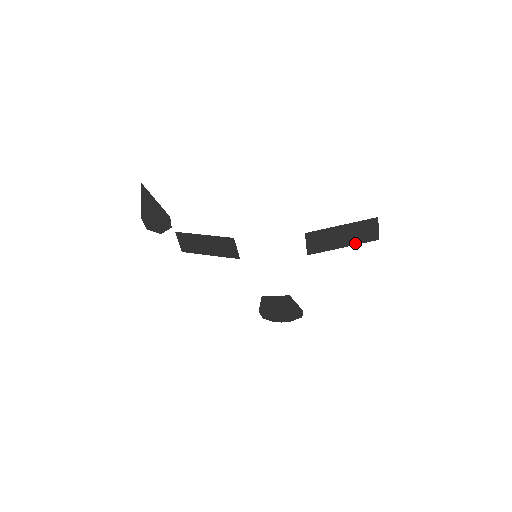
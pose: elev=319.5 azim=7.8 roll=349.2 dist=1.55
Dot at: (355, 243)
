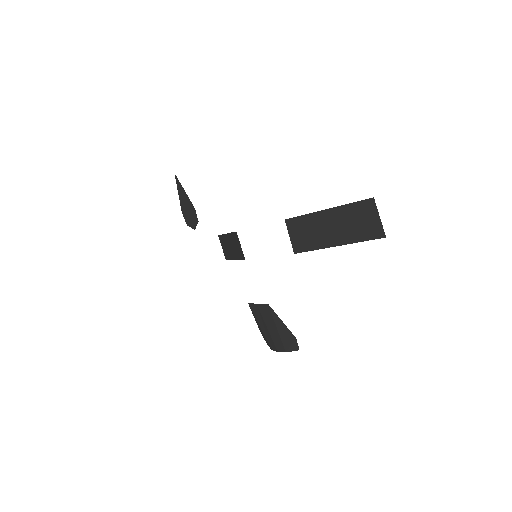
Dot at: (351, 240)
